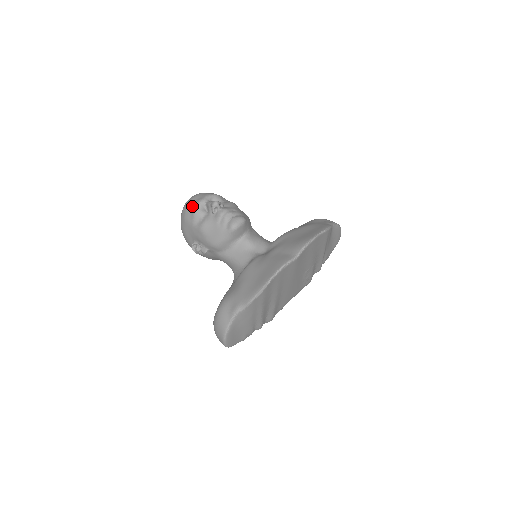
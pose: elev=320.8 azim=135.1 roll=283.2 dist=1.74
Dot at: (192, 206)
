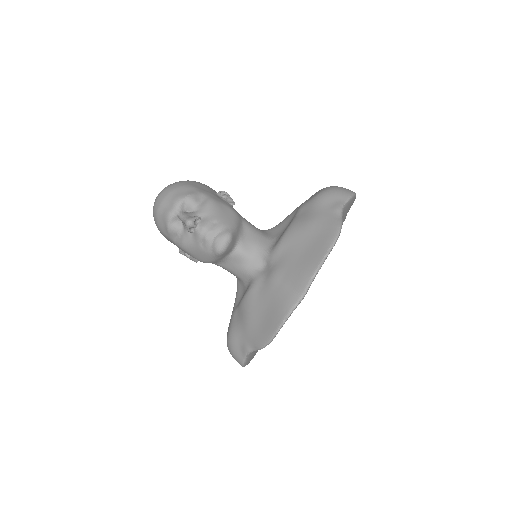
Dot at: (162, 219)
